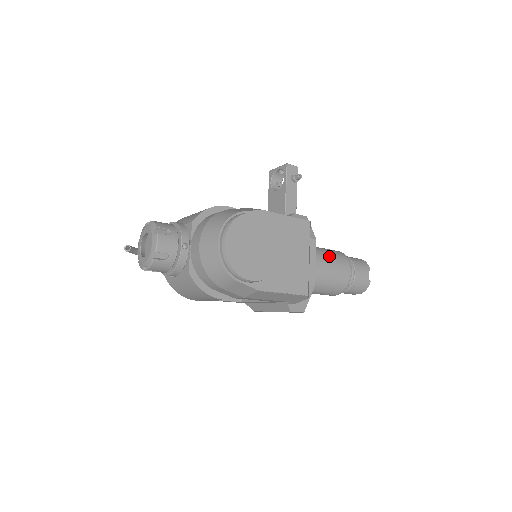
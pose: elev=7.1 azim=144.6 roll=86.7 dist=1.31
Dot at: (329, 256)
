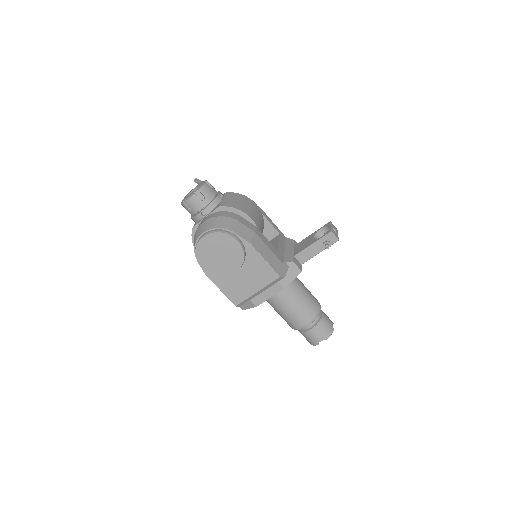
Dot at: (300, 304)
